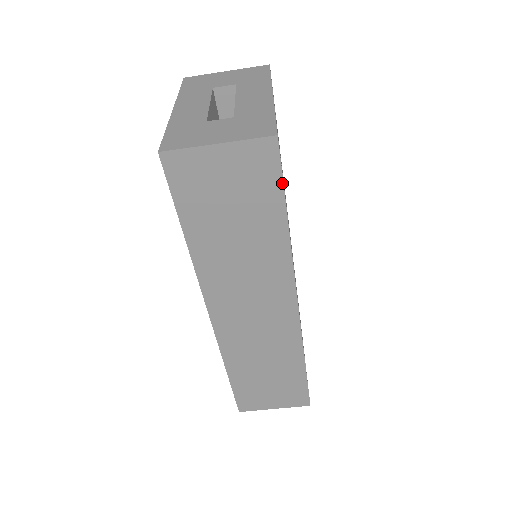
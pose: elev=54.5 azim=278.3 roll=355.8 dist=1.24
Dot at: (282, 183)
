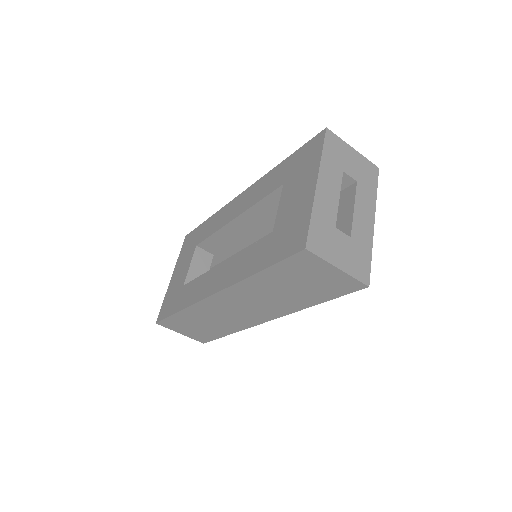
Dot at: occluded
